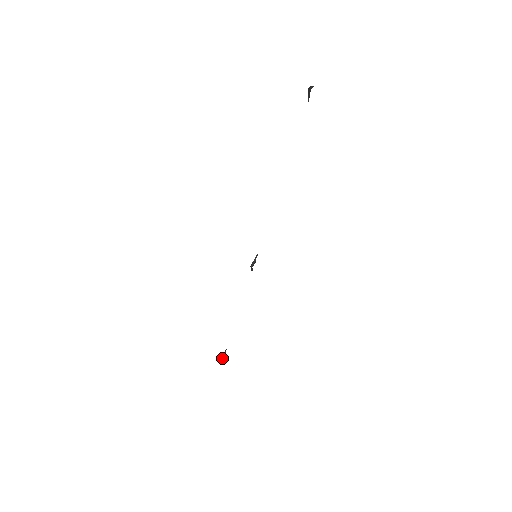
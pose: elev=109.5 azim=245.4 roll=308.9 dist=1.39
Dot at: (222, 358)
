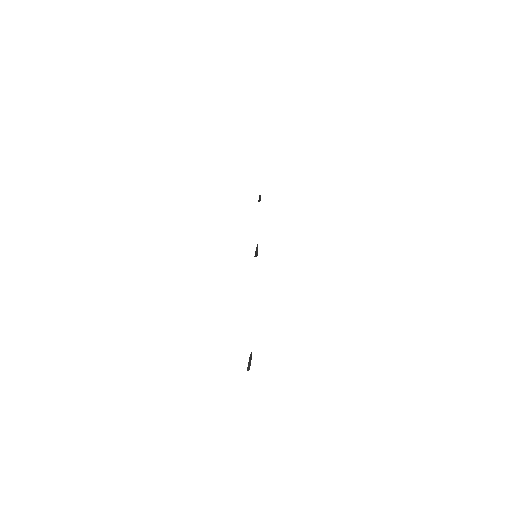
Dot at: (259, 201)
